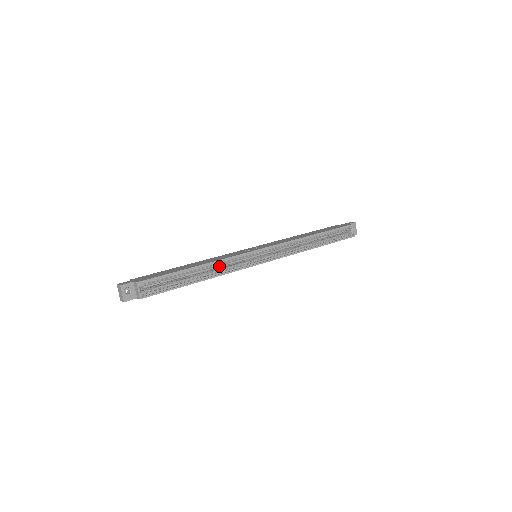
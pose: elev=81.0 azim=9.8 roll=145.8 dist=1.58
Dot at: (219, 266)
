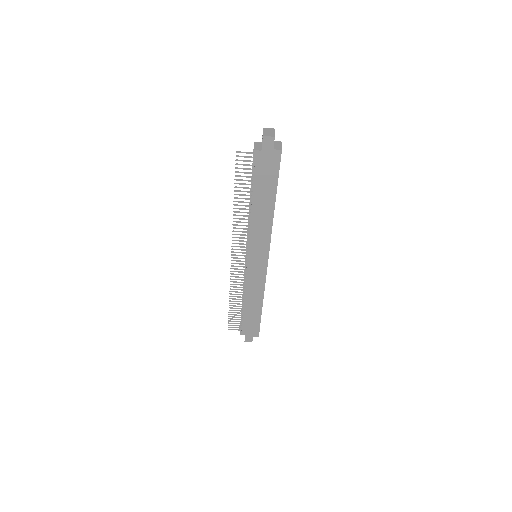
Dot at: occluded
